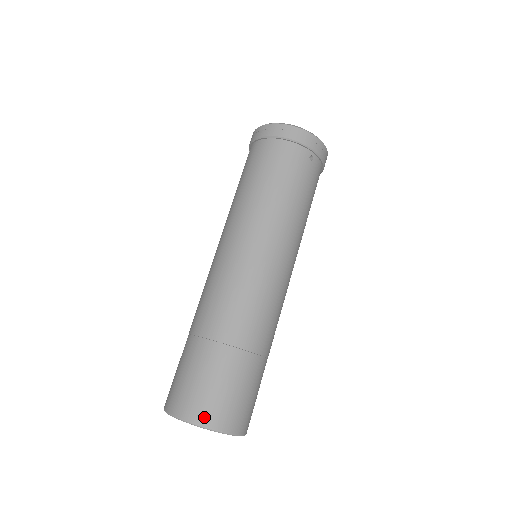
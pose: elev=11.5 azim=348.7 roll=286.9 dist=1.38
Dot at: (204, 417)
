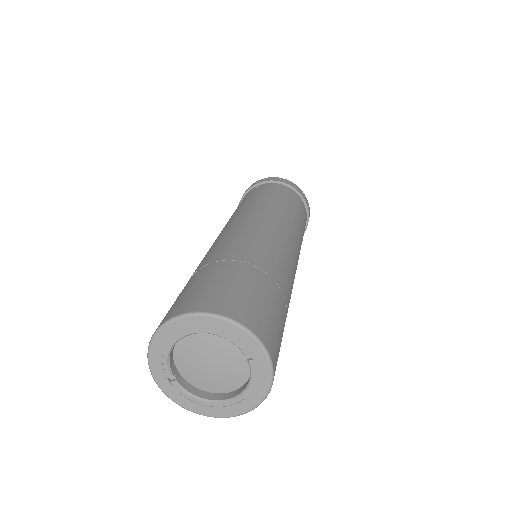
Dot at: (264, 335)
